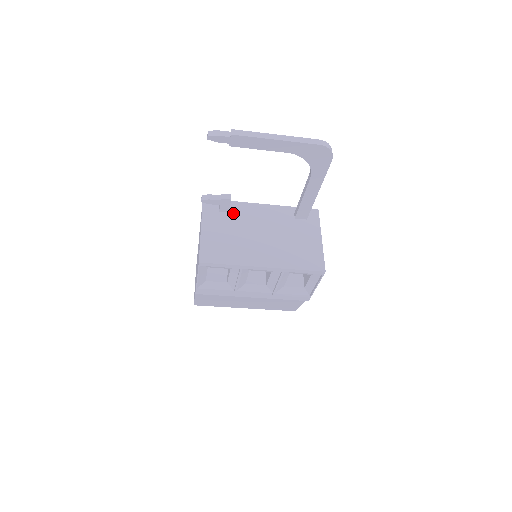
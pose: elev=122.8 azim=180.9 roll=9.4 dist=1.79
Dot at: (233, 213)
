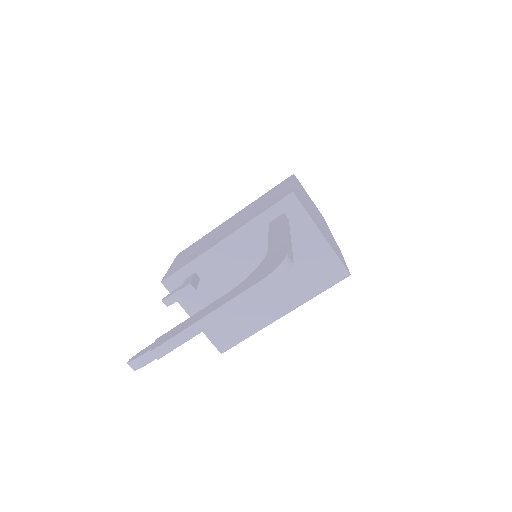
Dot at: (205, 276)
